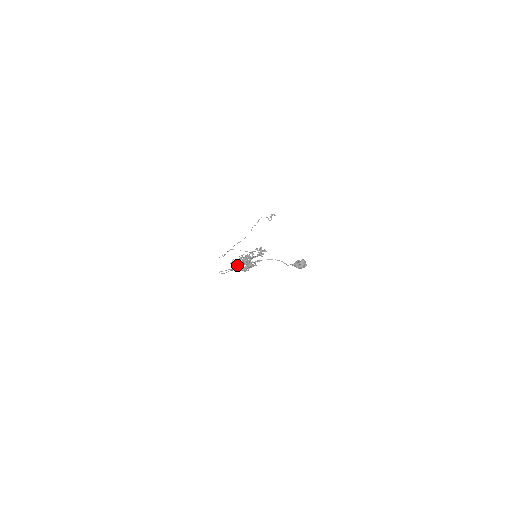
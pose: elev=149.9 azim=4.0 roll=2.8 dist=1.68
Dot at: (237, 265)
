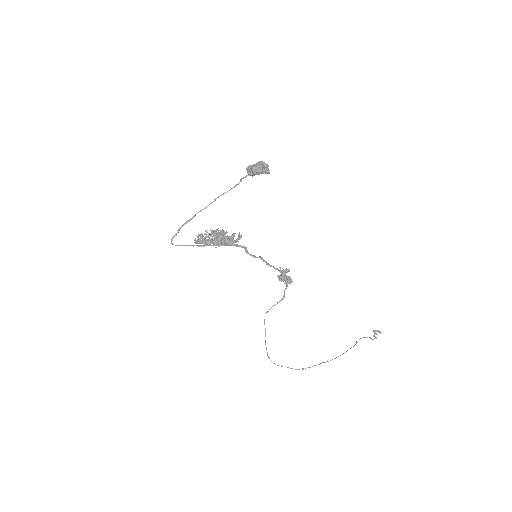
Dot at: (205, 242)
